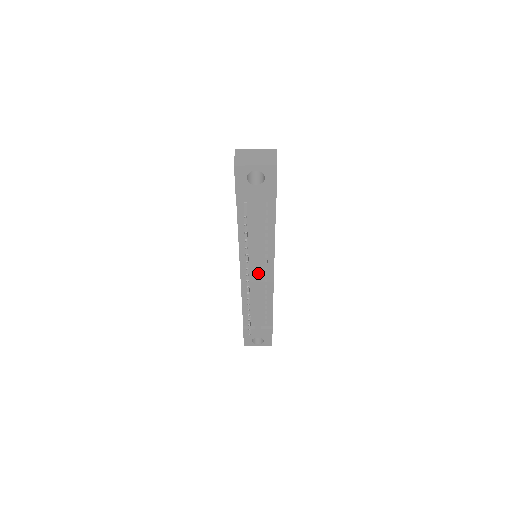
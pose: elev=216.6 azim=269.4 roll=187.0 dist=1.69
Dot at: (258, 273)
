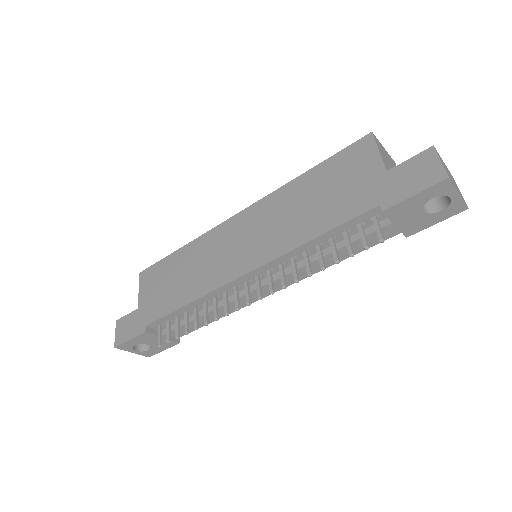
Dot at: (266, 288)
